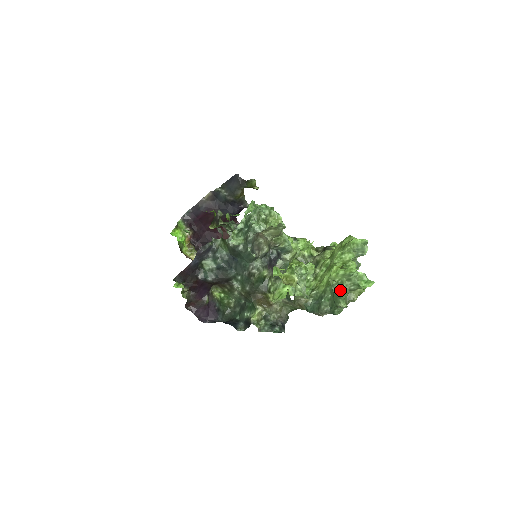
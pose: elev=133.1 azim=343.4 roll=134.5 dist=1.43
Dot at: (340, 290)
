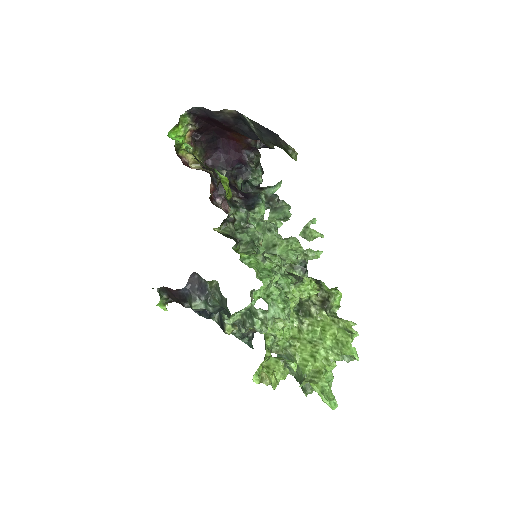
Dot at: (308, 389)
